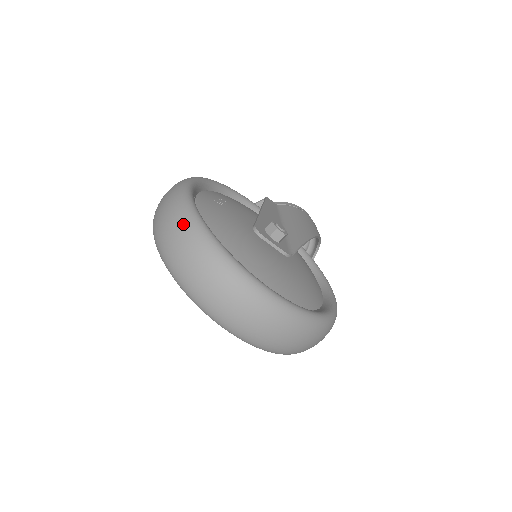
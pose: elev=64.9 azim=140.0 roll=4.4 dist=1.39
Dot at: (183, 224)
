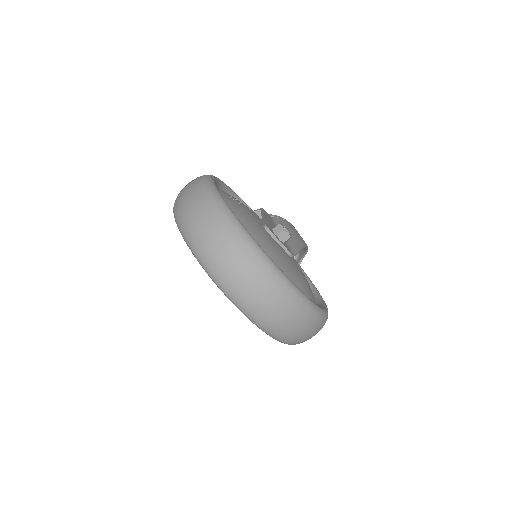
Dot at: (213, 209)
